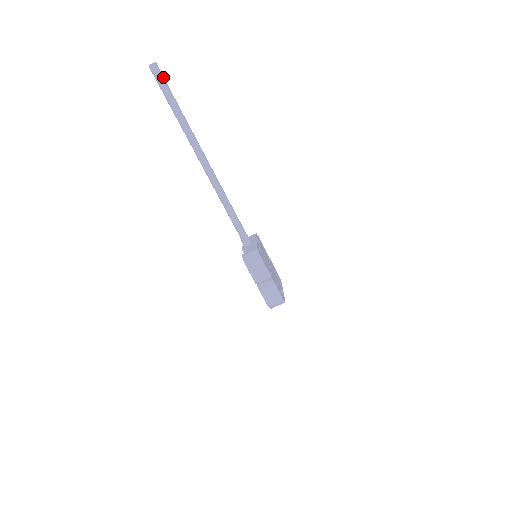
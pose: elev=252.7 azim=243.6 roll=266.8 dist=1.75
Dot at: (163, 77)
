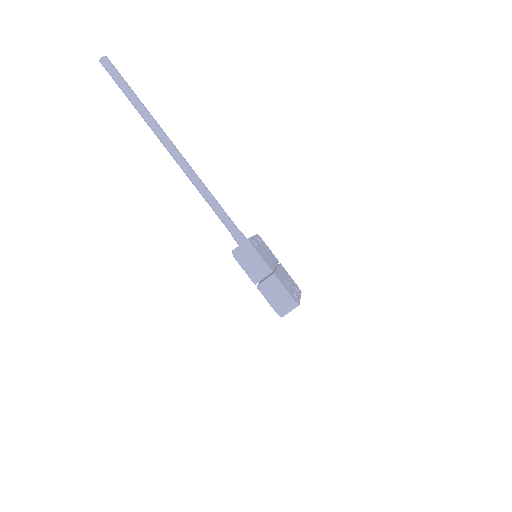
Dot at: (116, 69)
